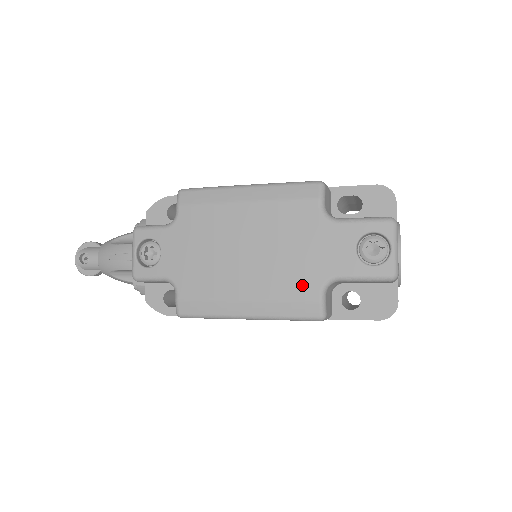
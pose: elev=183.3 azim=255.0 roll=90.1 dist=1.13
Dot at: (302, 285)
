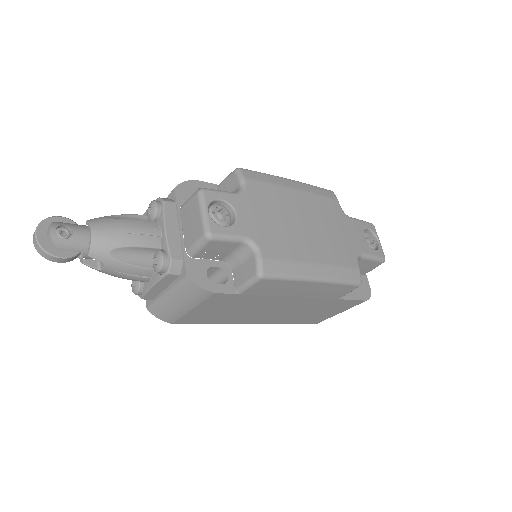
Dot at: (347, 256)
